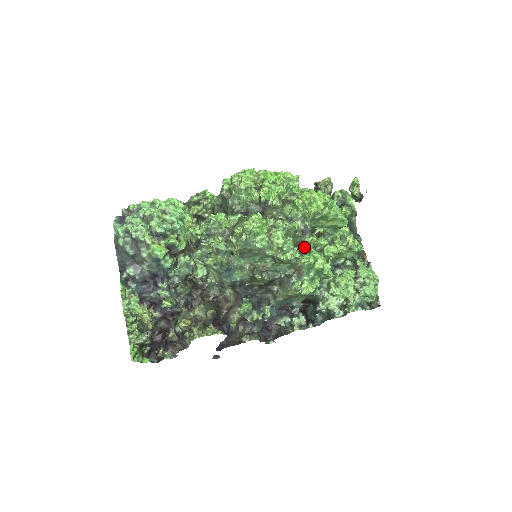
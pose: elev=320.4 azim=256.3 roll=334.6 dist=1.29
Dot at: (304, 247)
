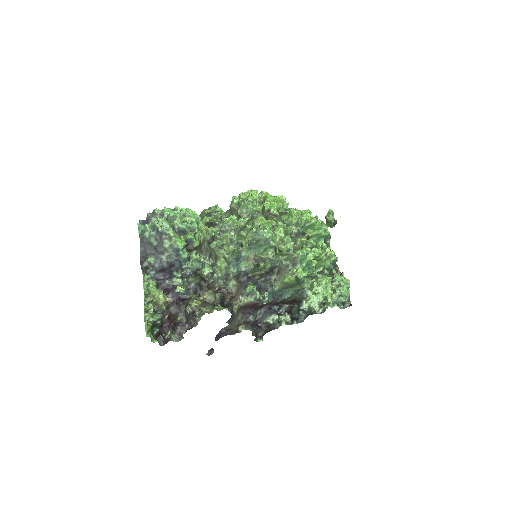
Dot at: (297, 247)
